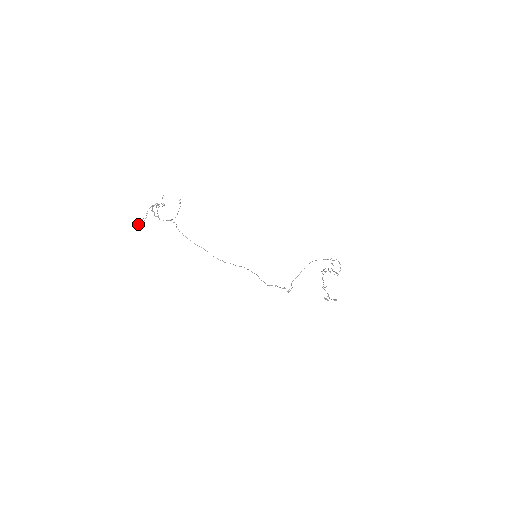
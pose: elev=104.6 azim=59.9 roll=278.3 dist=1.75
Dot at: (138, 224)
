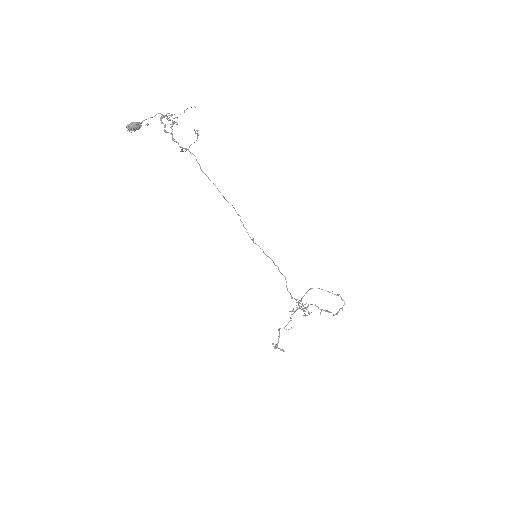
Dot at: (134, 129)
